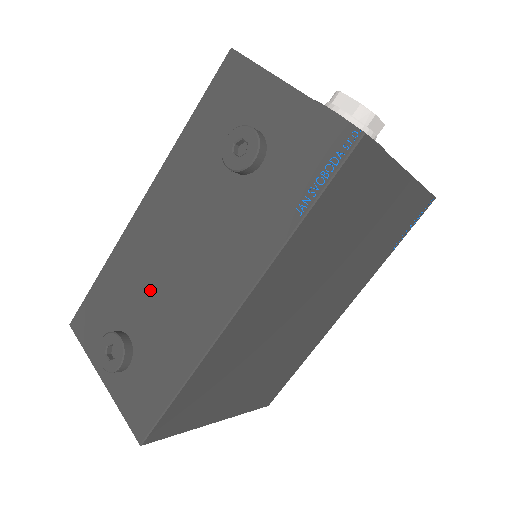
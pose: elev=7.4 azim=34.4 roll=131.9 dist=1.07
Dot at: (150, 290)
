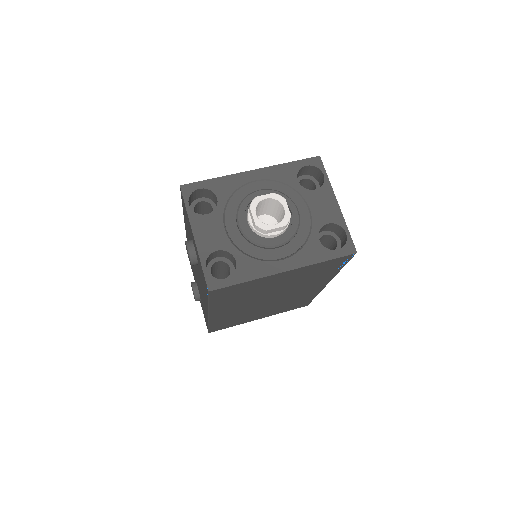
Dot at: (196, 277)
